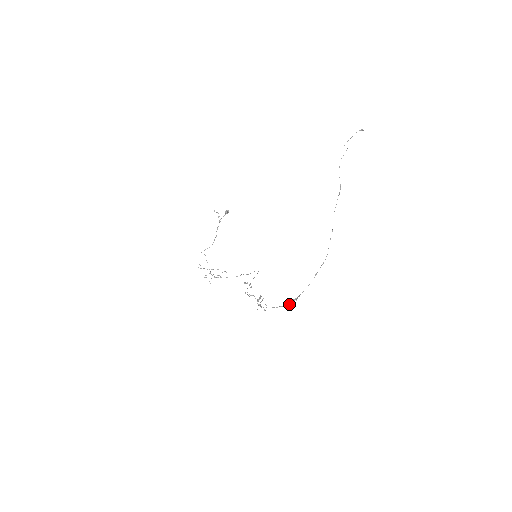
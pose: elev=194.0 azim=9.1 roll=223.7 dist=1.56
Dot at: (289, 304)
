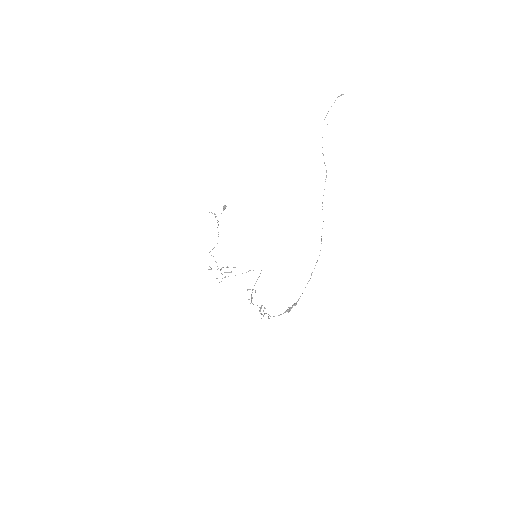
Dot at: (289, 310)
